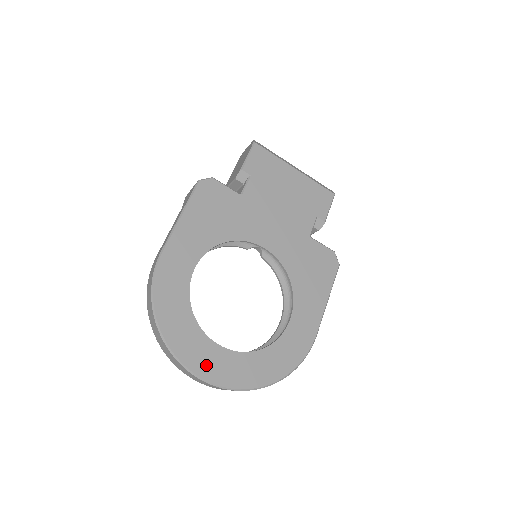
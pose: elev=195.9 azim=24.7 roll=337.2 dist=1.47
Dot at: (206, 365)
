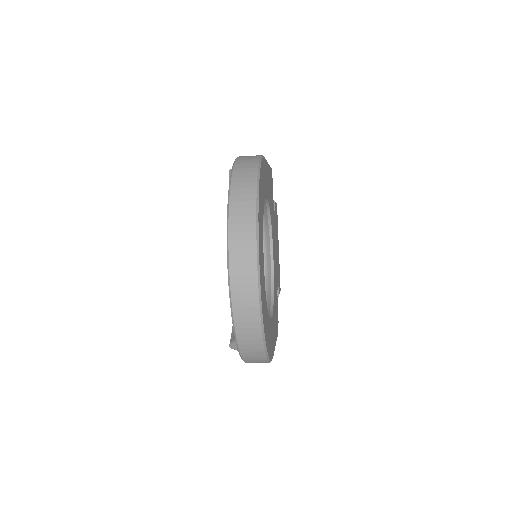
Dot at: (261, 257)
